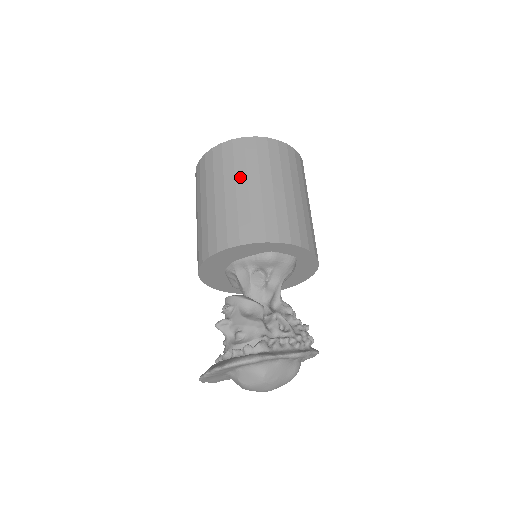
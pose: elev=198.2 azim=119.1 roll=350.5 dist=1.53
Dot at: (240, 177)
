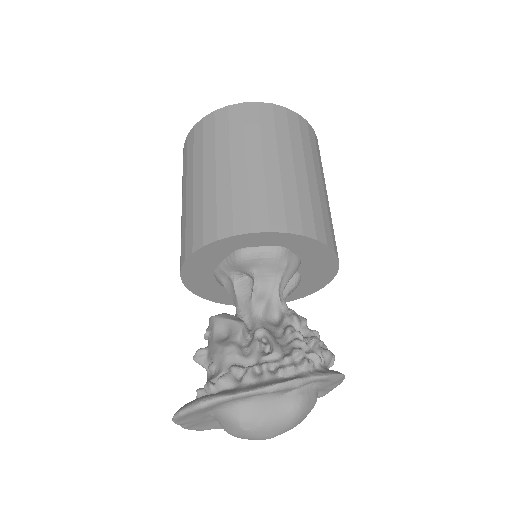
Dot at: (197, 168)
